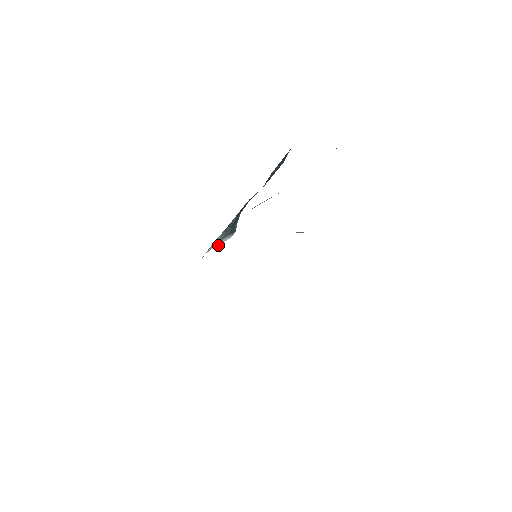
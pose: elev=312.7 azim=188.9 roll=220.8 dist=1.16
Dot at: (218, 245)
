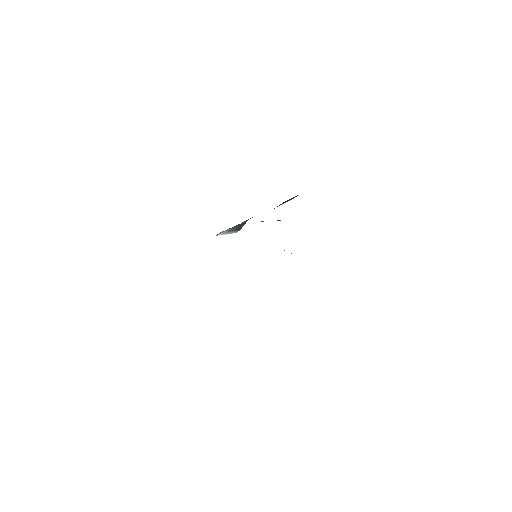
Dot at: (224, 234)
